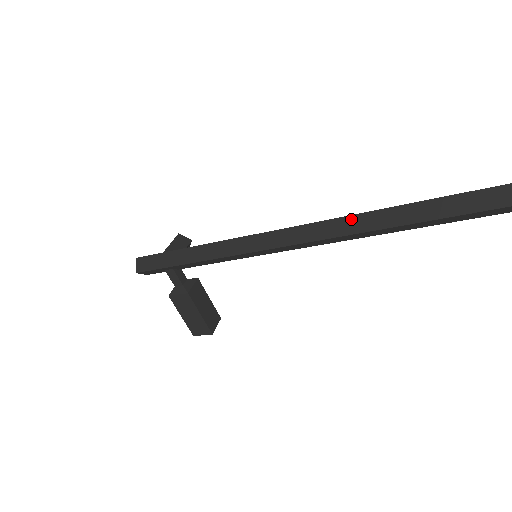
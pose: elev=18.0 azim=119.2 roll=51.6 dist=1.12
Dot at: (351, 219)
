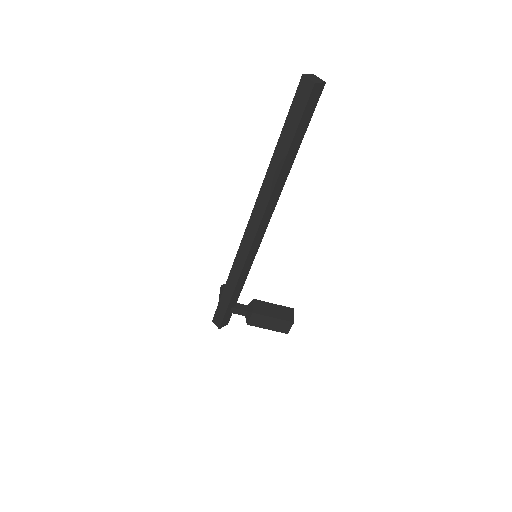
Dot at: (264, 187)
